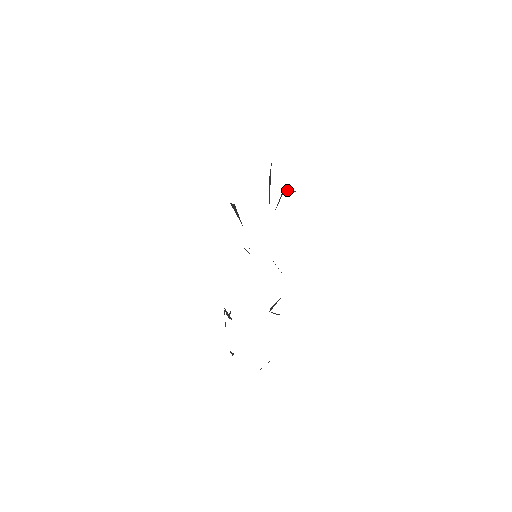
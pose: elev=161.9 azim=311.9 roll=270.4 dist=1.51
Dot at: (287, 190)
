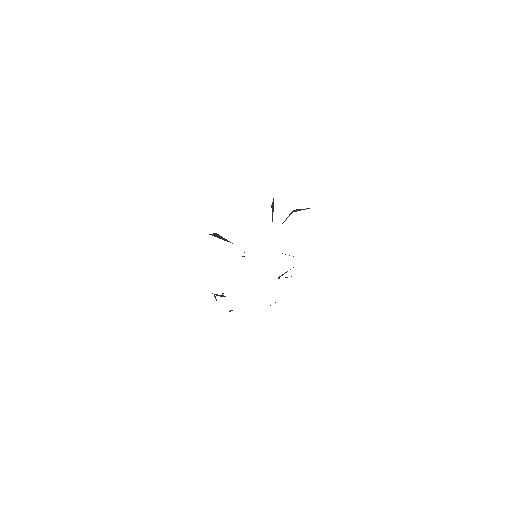
Dot at: (299, 209)
